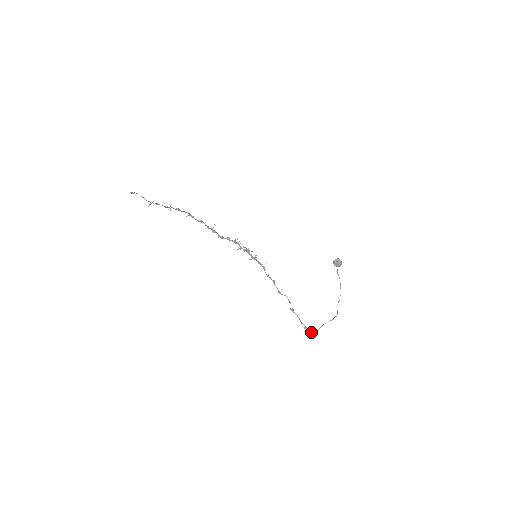
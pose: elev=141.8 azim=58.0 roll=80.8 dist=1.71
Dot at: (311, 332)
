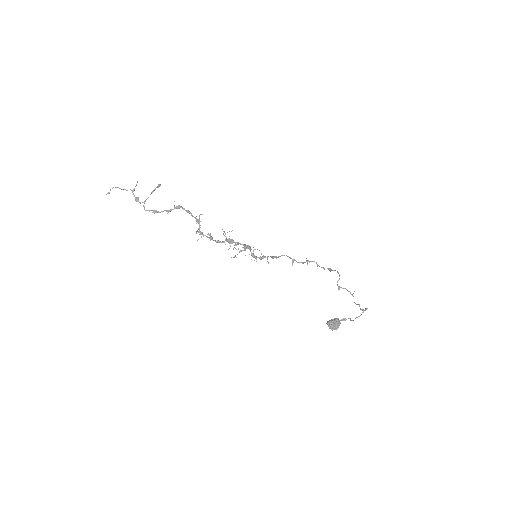
Dot at: (347, 290)
